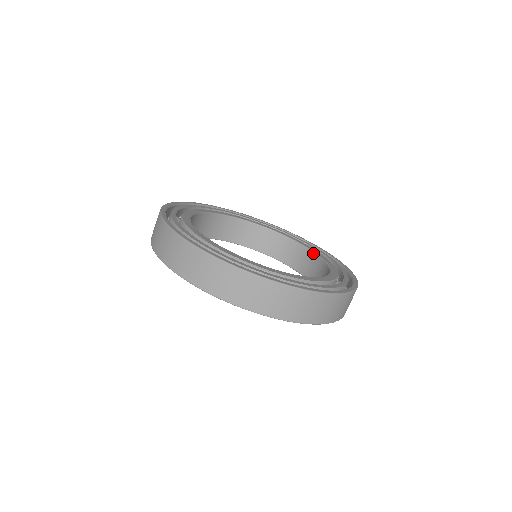
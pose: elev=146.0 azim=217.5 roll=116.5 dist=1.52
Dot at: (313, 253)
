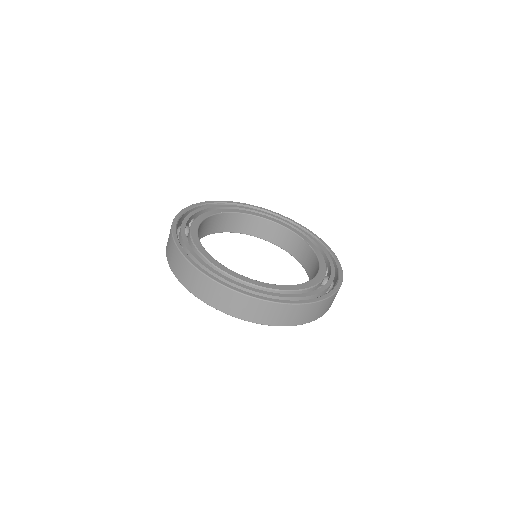
Dot at: (318, 270)
